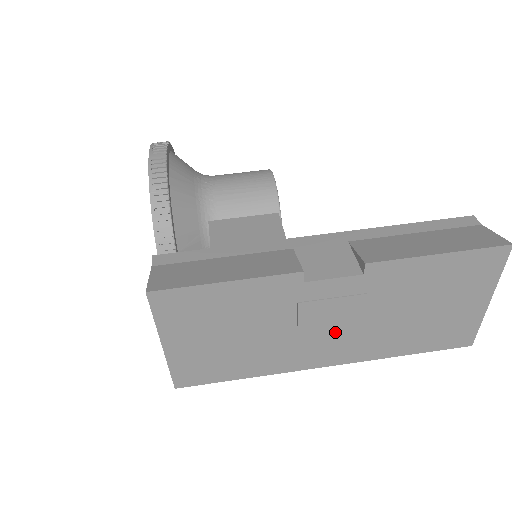
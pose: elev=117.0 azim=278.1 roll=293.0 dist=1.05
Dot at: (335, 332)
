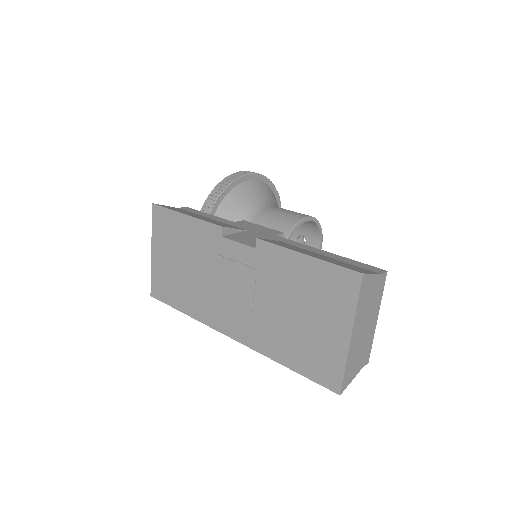
Dot at: (236, 299)
